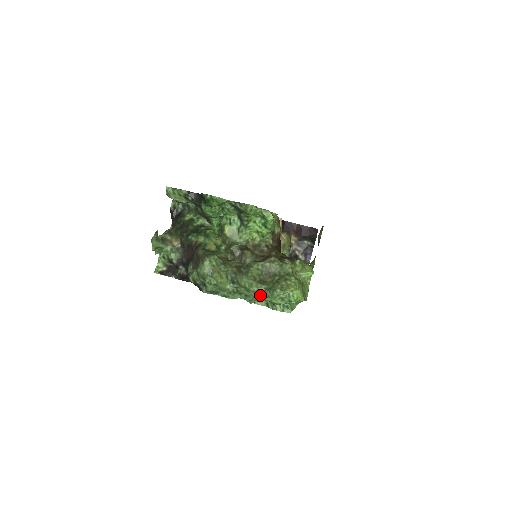
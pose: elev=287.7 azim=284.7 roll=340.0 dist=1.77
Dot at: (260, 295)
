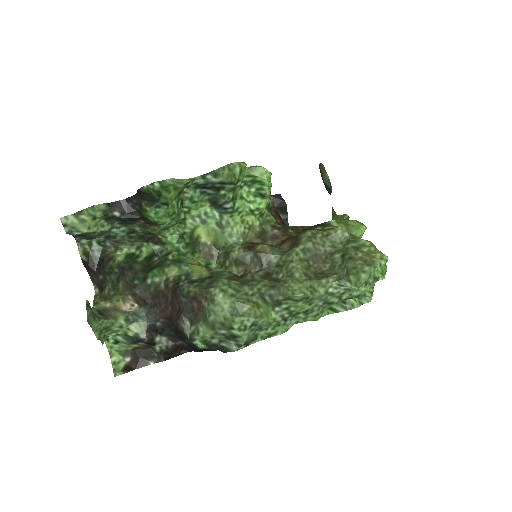
Dot at: (331, 297)
